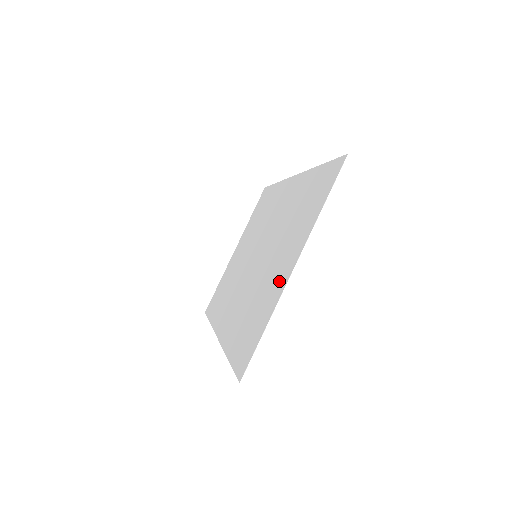
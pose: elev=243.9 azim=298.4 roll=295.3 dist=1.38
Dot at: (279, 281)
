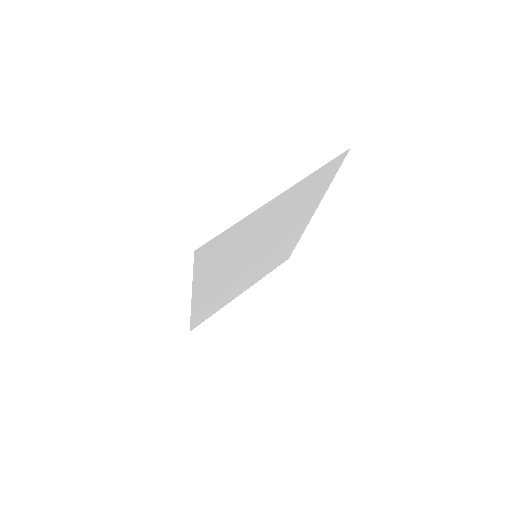
Dot at: (264, 213)
